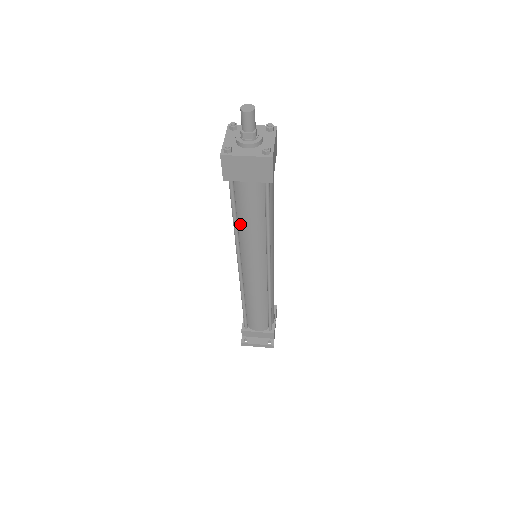
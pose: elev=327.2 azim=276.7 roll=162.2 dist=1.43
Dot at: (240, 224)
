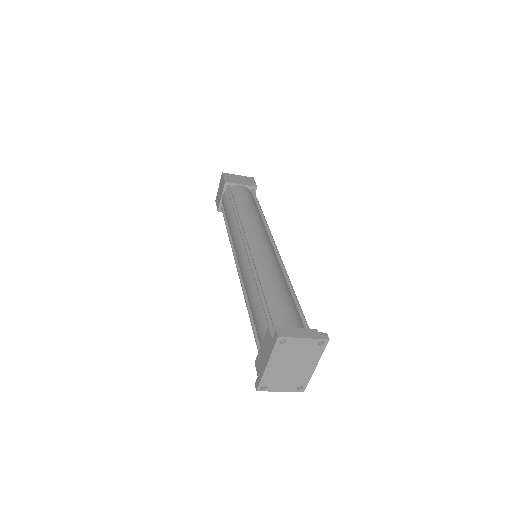
Dot at: (239, 209)
